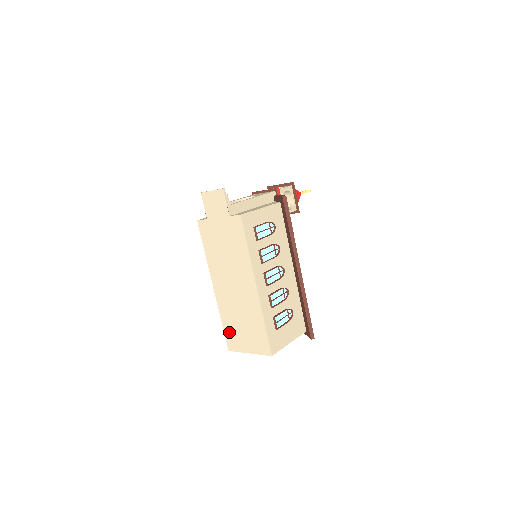
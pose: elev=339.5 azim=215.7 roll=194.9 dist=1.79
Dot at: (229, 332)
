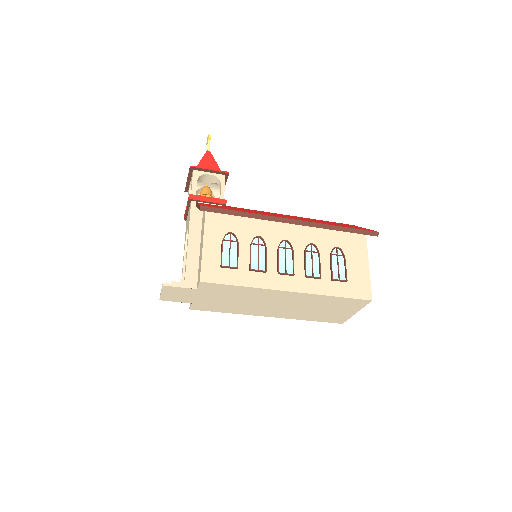
Dot at: (323, 319)
